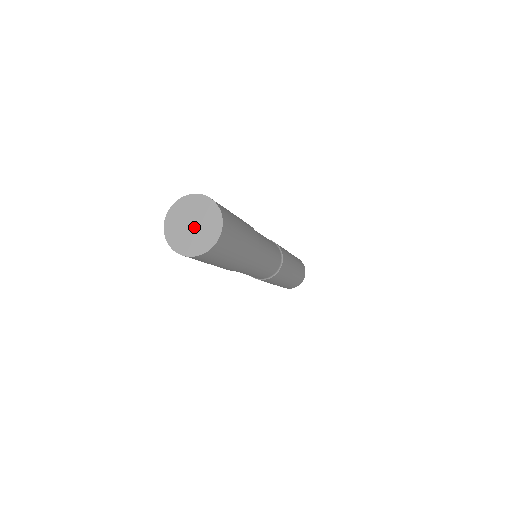
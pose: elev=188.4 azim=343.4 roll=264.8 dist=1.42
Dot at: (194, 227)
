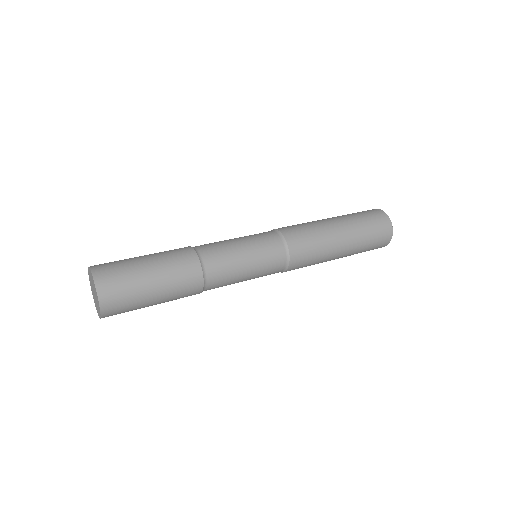
Dot at: (95, 295)
